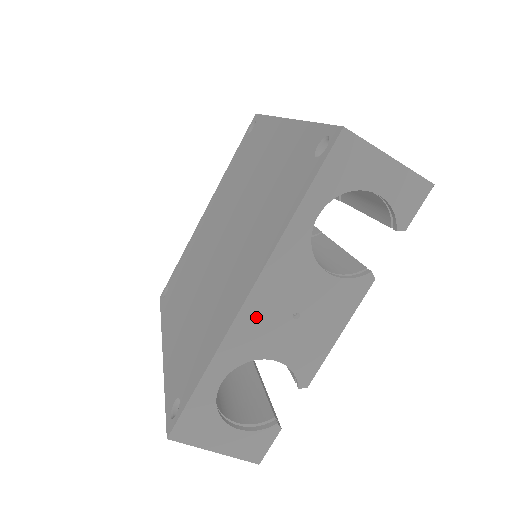
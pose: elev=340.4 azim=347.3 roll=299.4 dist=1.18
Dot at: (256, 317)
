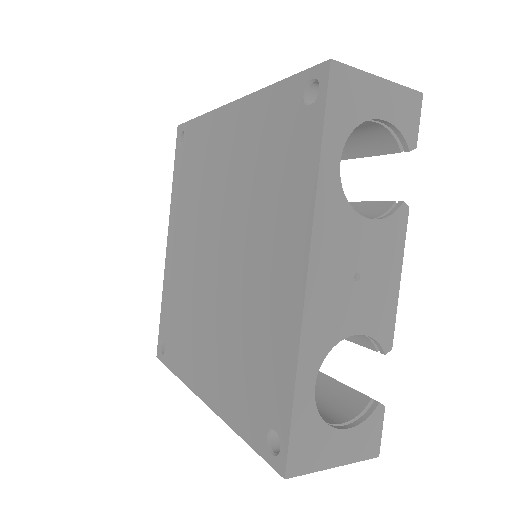
Dot at: (322, 296)
